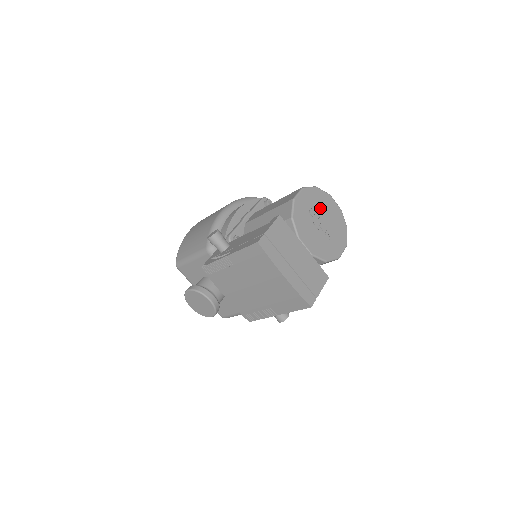
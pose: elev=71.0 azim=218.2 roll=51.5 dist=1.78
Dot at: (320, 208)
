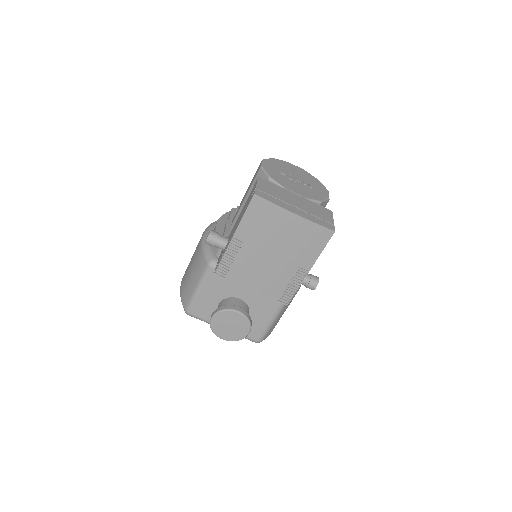
Dot at: (287, 170)
